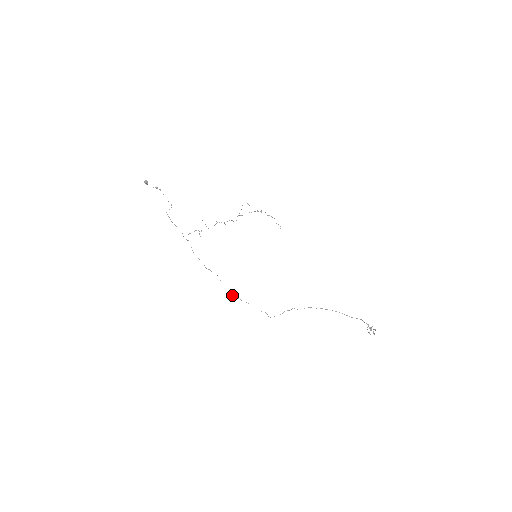
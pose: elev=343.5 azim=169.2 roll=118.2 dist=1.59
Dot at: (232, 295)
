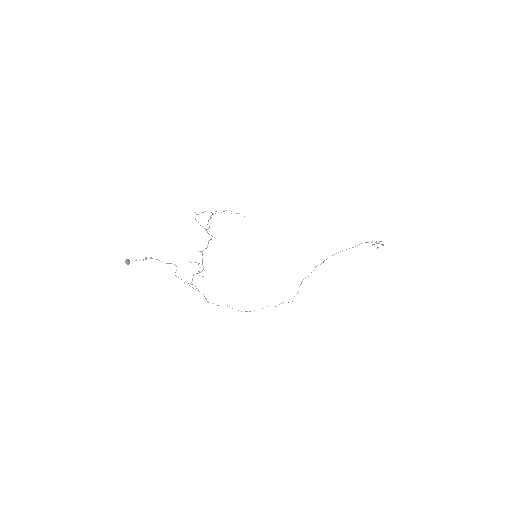
Dot at: occluded
